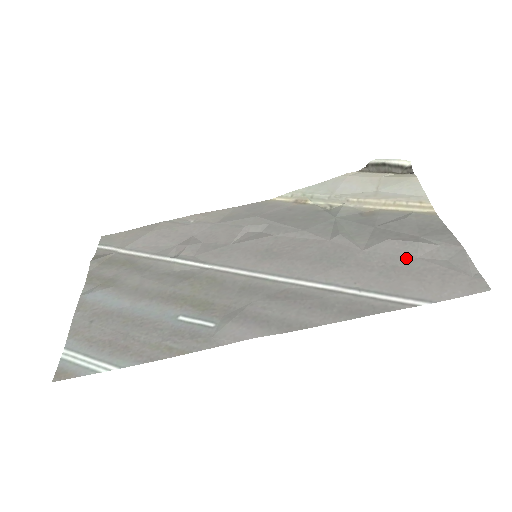
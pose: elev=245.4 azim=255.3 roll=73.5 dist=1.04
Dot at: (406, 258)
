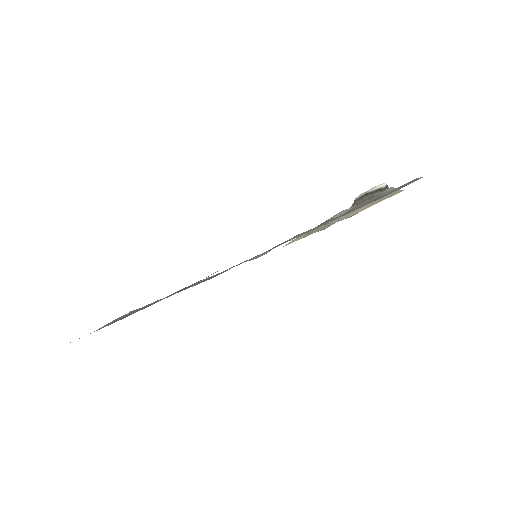
Dot at: (370, 201)
